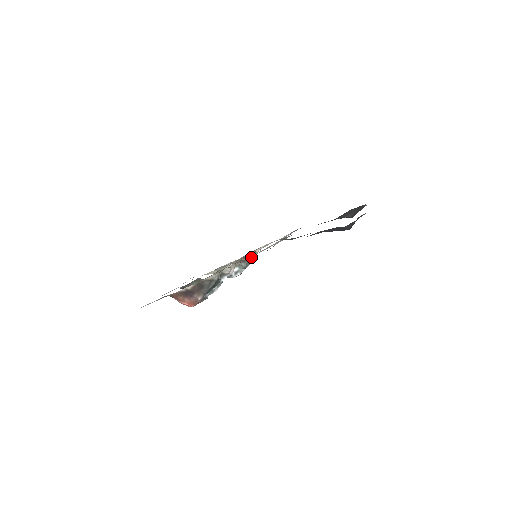
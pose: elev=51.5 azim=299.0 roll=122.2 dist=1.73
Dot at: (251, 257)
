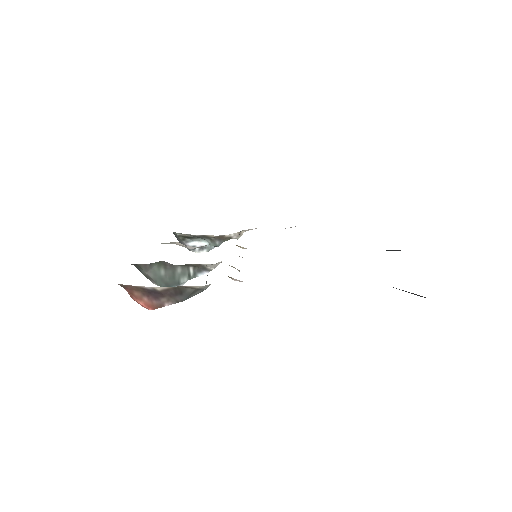
Dot at: (232, 237)
